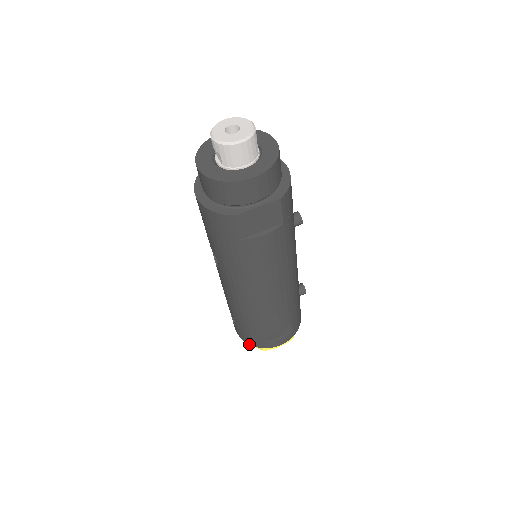
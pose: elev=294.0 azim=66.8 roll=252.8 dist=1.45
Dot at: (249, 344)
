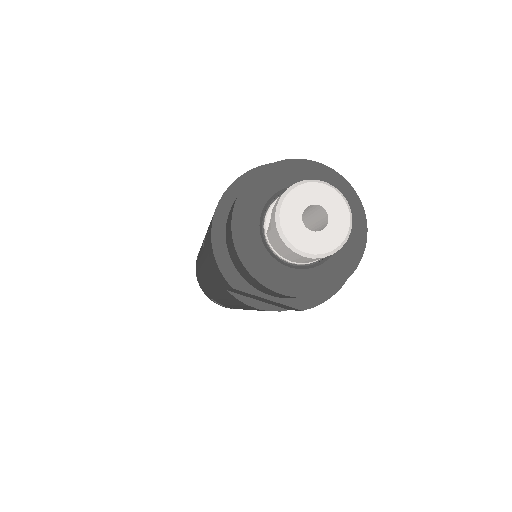
Dot at: occluded
